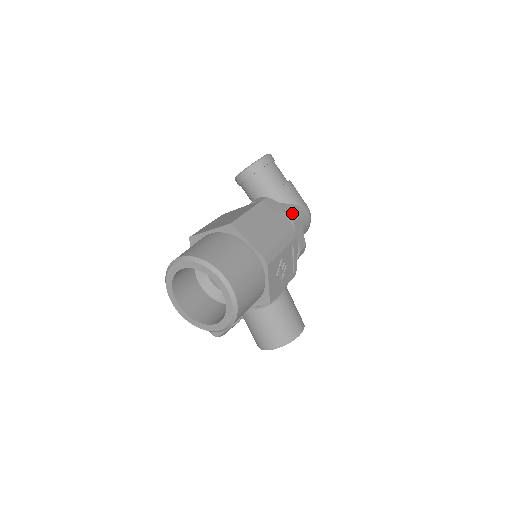
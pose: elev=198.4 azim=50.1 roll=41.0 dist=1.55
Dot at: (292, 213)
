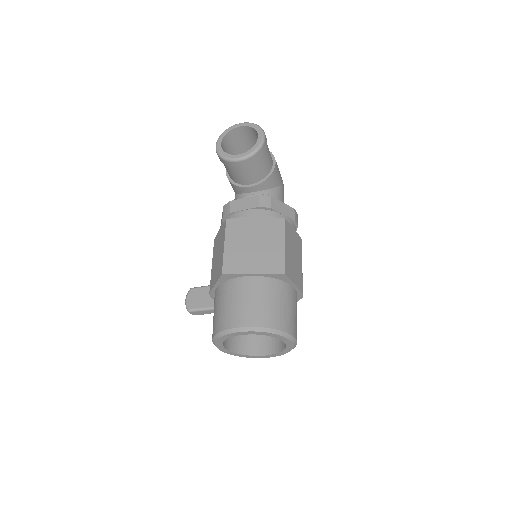
Dot at: (296, 215)
